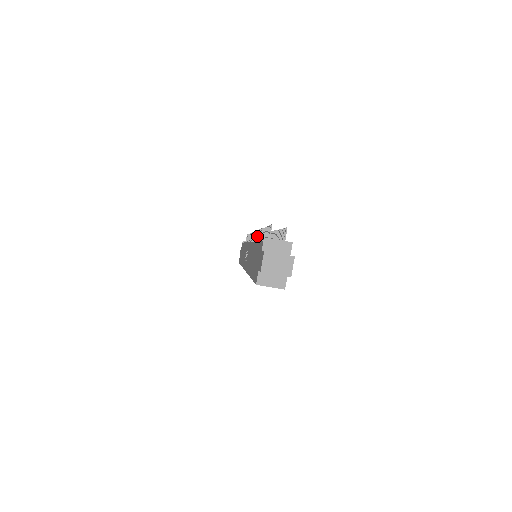
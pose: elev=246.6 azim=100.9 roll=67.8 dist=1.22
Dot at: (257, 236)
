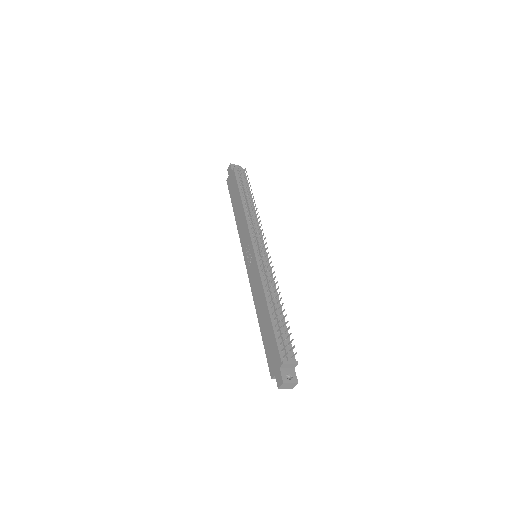
Dot at: (265, 273)
